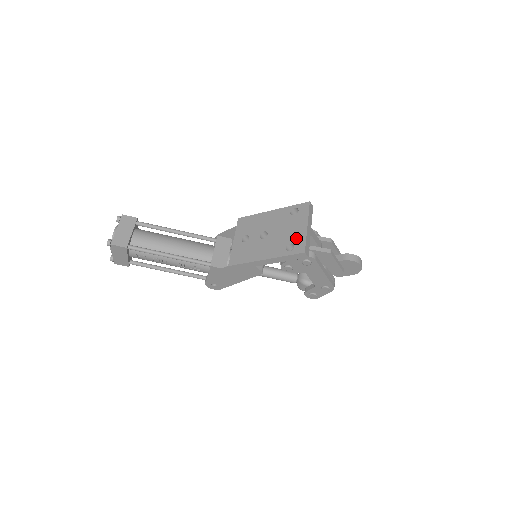
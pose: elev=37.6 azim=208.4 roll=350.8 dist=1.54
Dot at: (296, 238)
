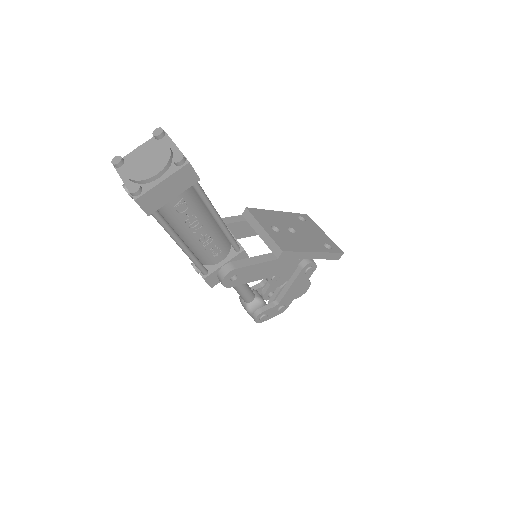
Dot at: (326, 240)
